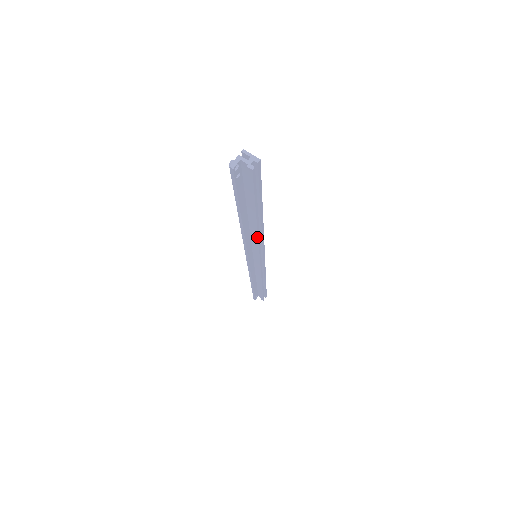
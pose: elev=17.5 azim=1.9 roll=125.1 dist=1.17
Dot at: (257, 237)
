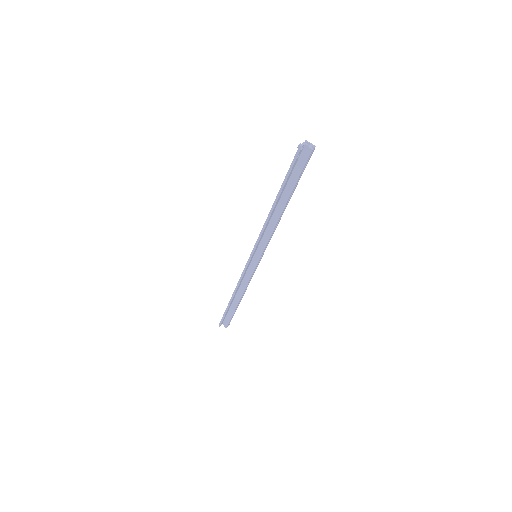
Dot at: (275, 225)
